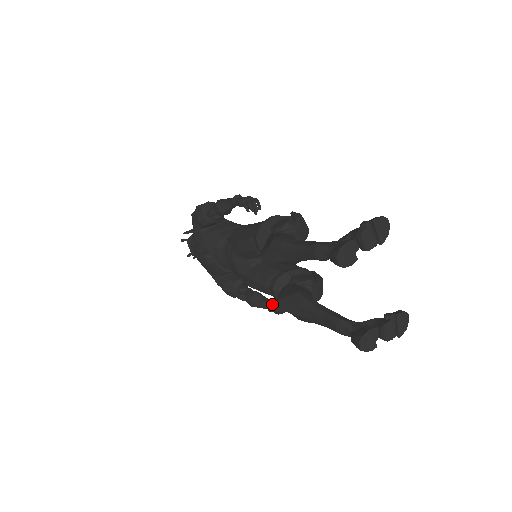
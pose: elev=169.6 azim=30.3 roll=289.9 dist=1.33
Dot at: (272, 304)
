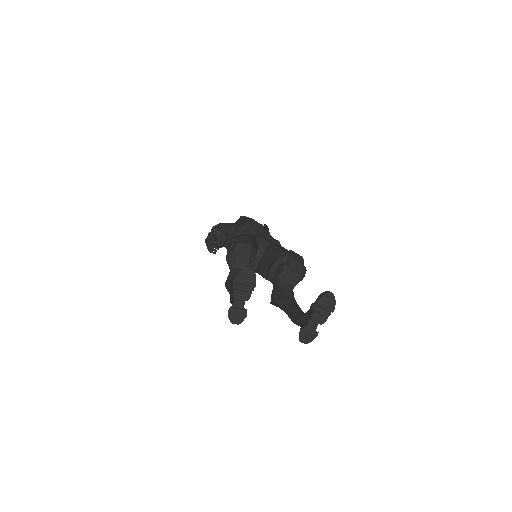
Dot at: occluded
